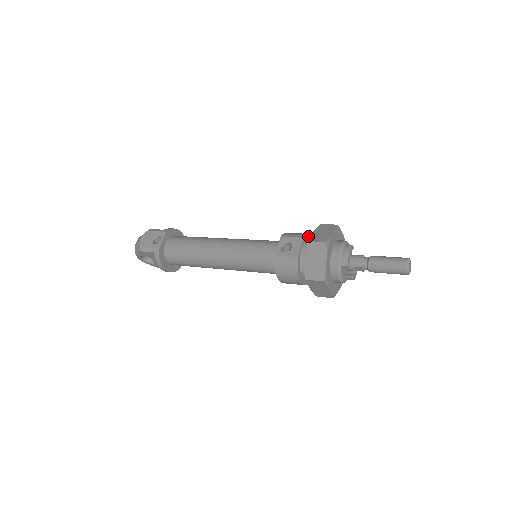
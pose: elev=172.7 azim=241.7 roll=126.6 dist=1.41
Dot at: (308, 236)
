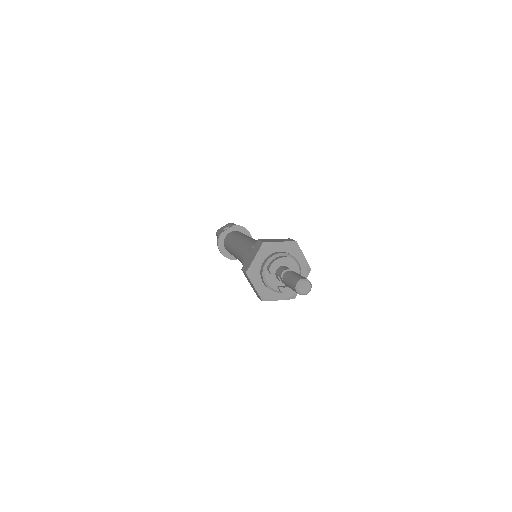
Dot at: occluded
